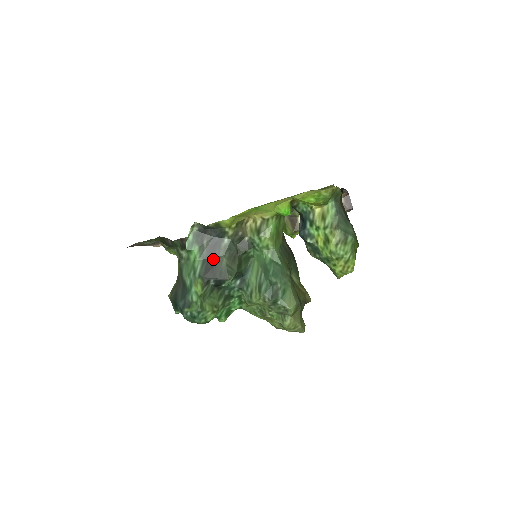
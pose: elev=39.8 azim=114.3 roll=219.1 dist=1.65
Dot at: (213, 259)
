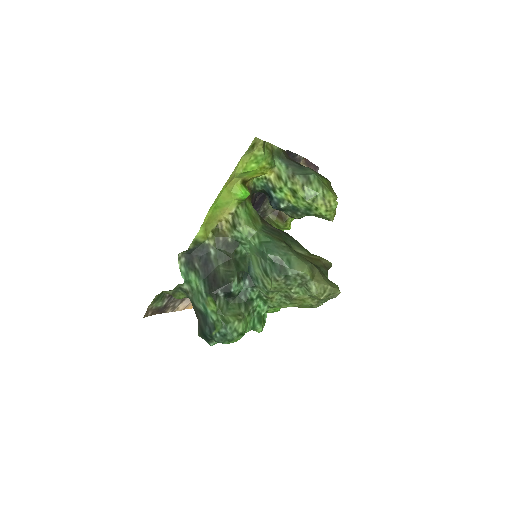
Dot at: (211, 274)
